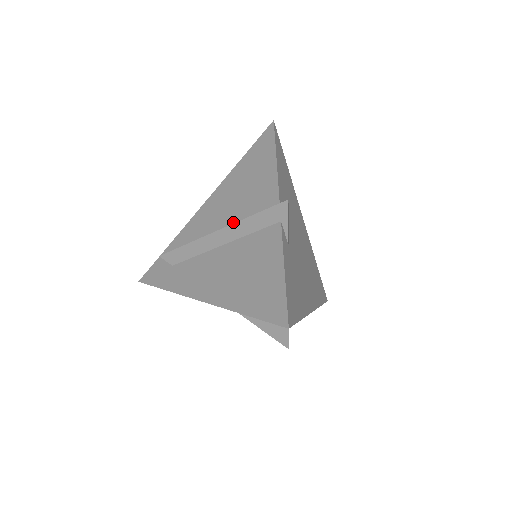
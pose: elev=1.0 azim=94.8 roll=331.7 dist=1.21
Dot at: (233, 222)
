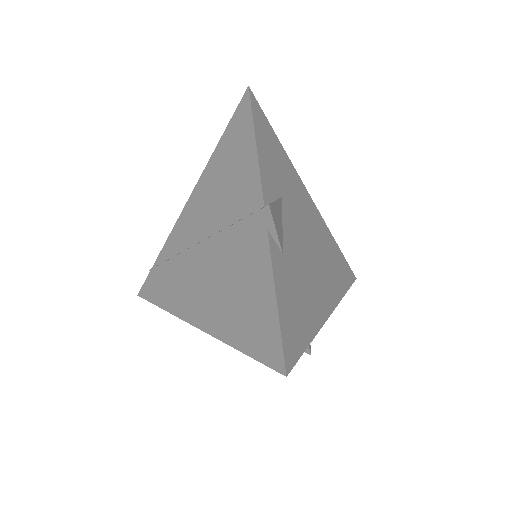
Dot at: (218, 227)
